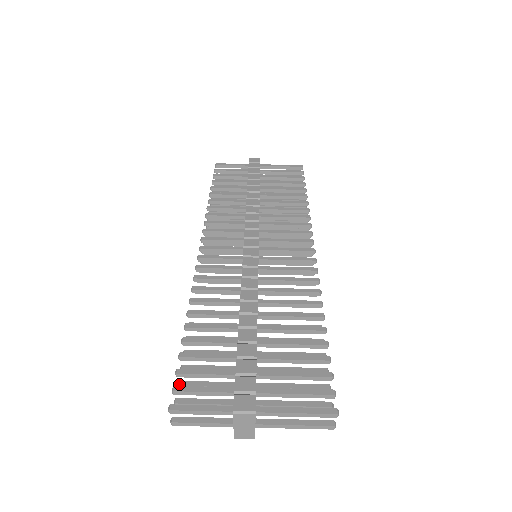
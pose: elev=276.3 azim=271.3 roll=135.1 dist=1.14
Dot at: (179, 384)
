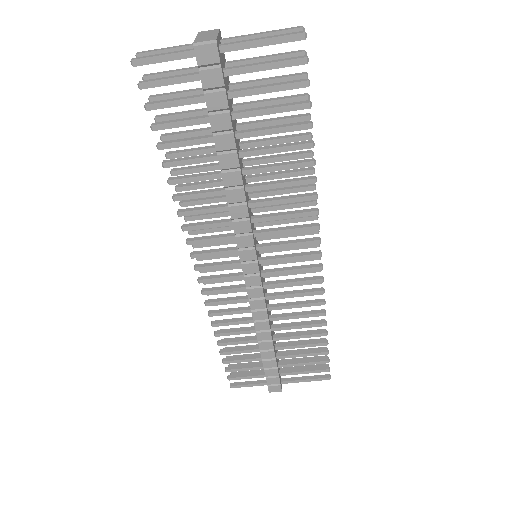
Dot at: occluded
